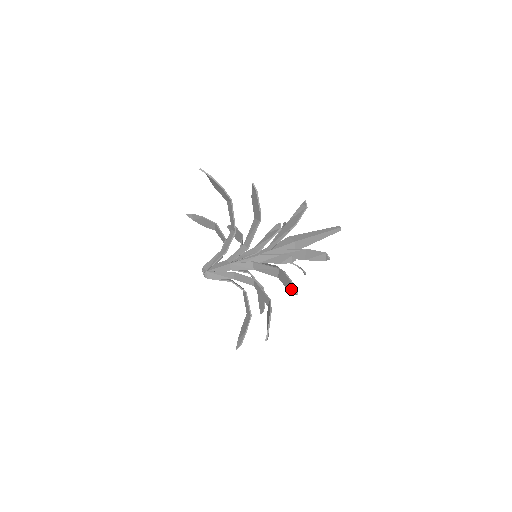
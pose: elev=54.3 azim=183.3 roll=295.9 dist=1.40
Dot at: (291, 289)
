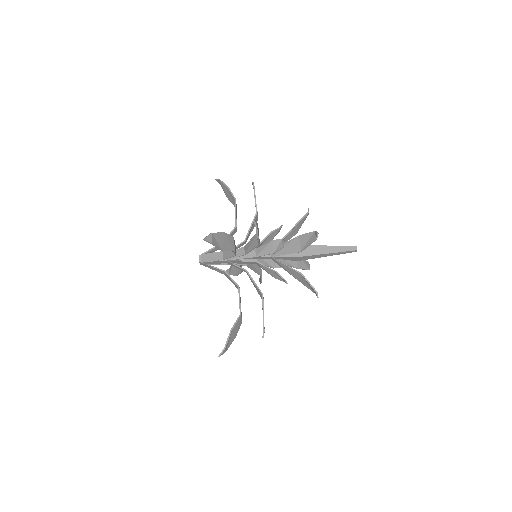
Dot at: (256, 229)
